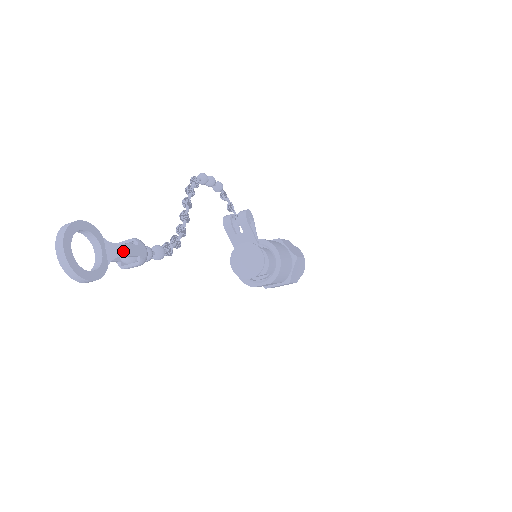
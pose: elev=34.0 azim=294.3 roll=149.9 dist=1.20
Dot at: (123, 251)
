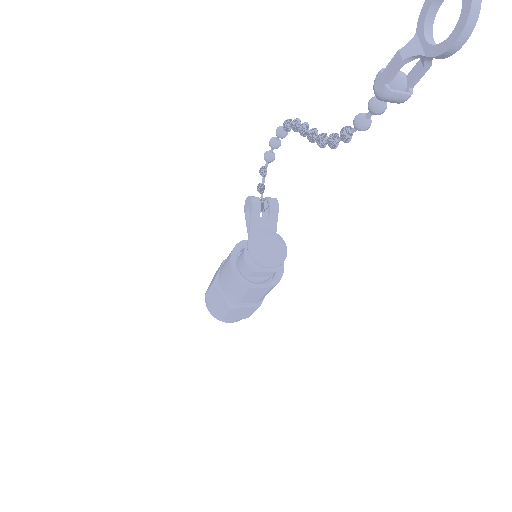
Dot at: (430, 62)
